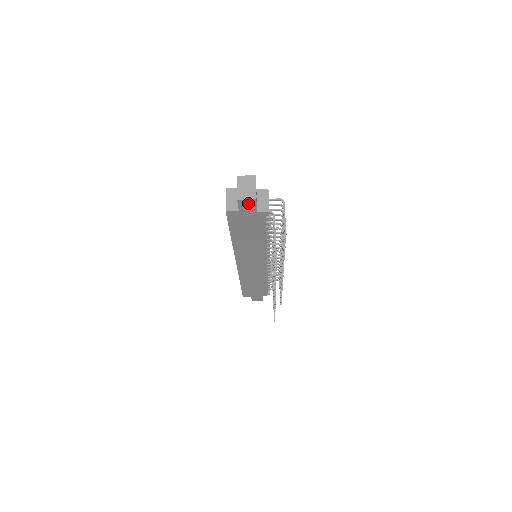
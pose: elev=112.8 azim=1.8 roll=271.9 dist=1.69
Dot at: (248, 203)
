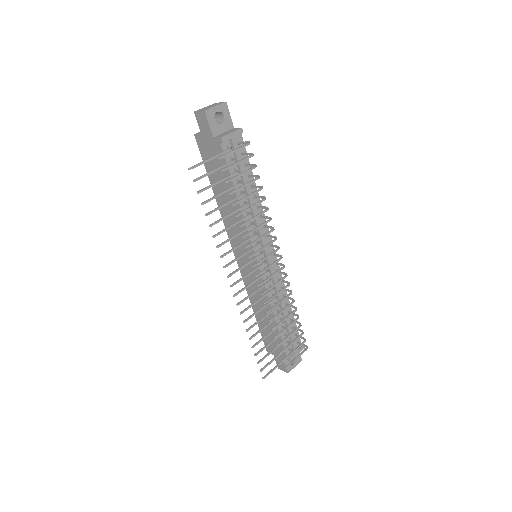
Dot at: (202, 119)
